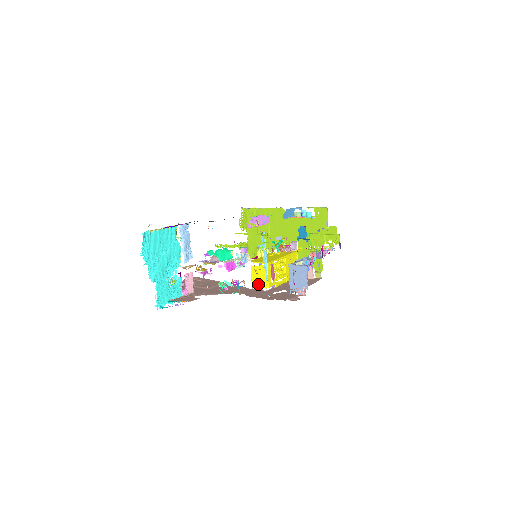
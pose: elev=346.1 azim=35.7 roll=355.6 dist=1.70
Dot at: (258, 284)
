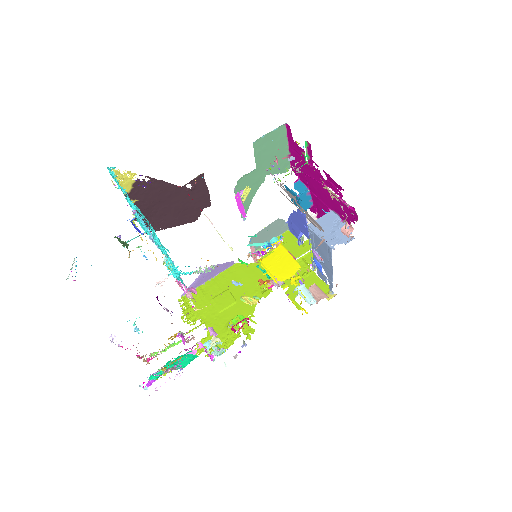
Dot at: (283, 274)
